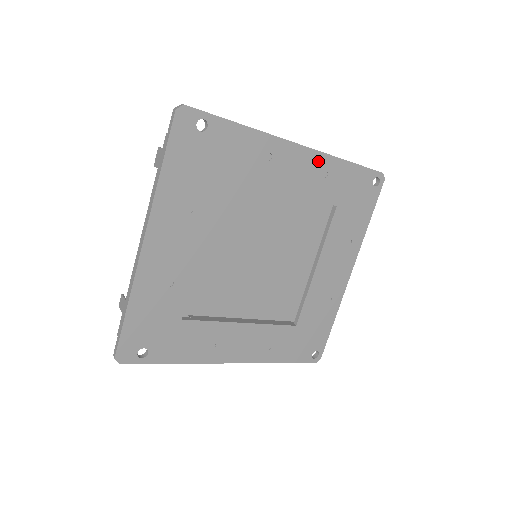
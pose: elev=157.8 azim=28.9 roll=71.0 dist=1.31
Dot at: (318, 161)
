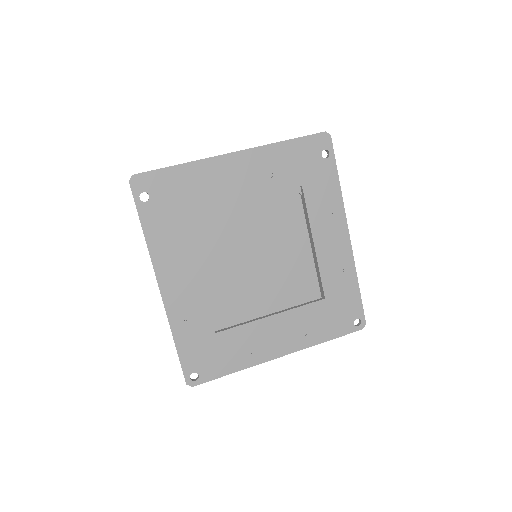
Dot at: (346, 258)
